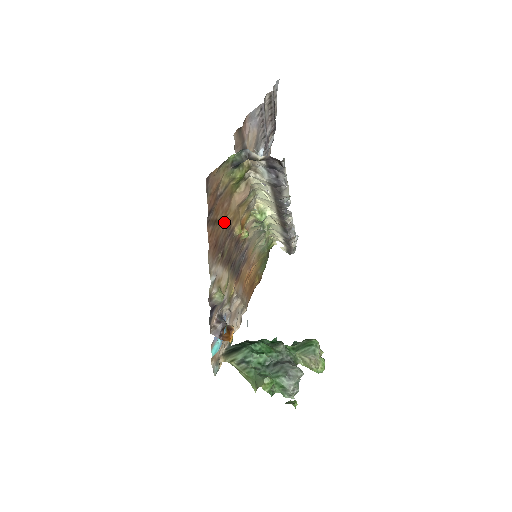
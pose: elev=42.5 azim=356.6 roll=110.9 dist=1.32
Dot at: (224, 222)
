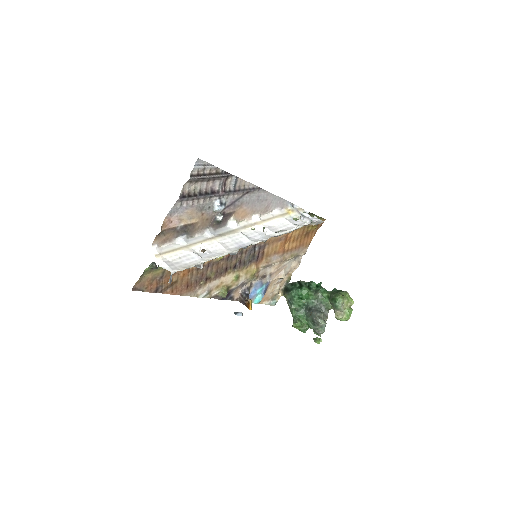
Dot at: (189, 272)
